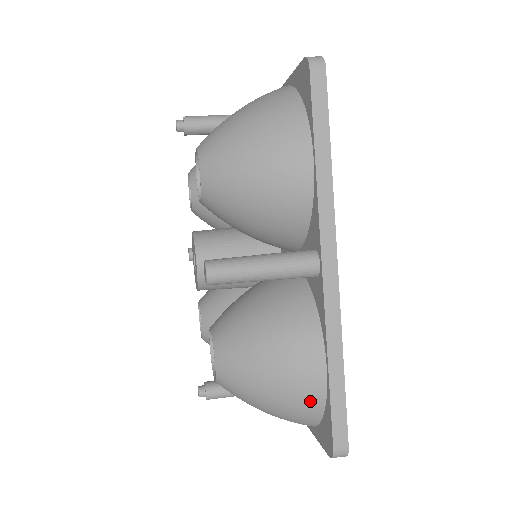
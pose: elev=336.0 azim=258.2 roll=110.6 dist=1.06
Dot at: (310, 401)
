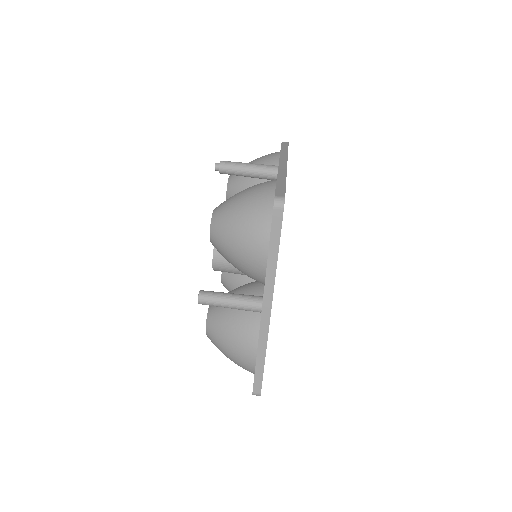
Dot at: (247, 367)
